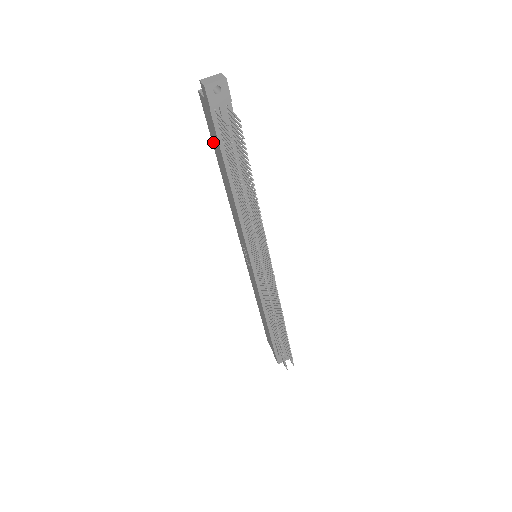
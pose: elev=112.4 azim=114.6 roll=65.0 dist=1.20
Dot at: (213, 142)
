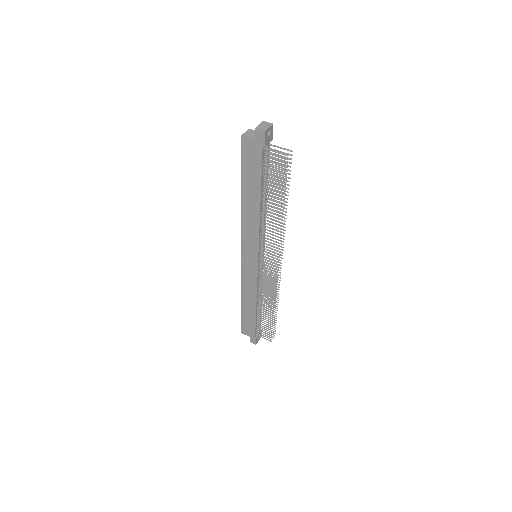
Dot at: (244, 173)
